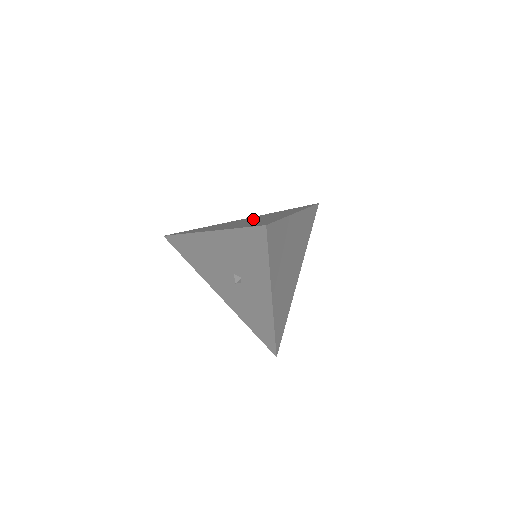
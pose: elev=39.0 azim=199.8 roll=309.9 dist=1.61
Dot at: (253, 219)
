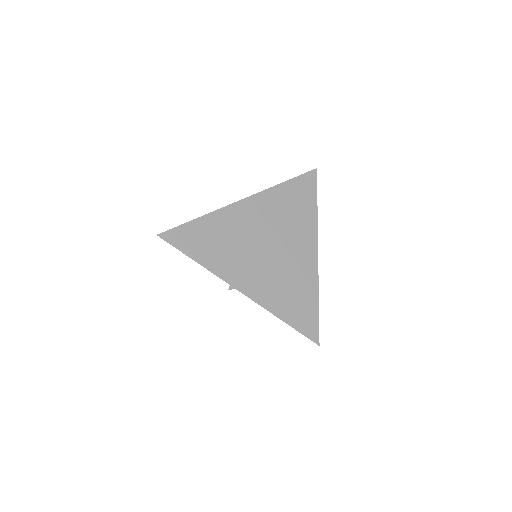
Dot at: occluded
